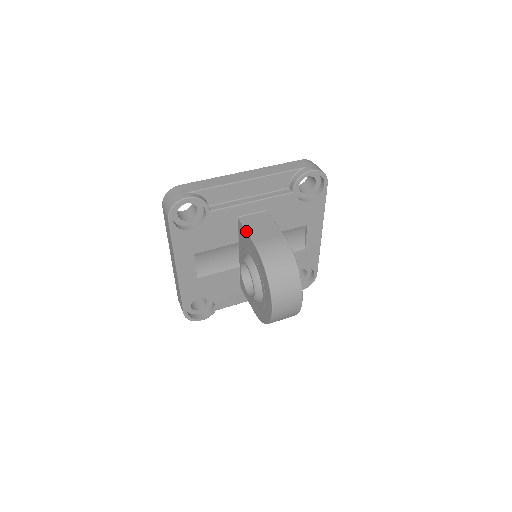
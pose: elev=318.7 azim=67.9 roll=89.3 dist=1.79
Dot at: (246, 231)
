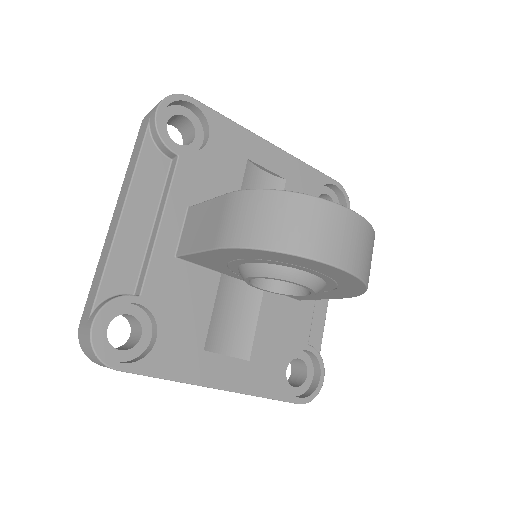
Dot at: (195, 253)
